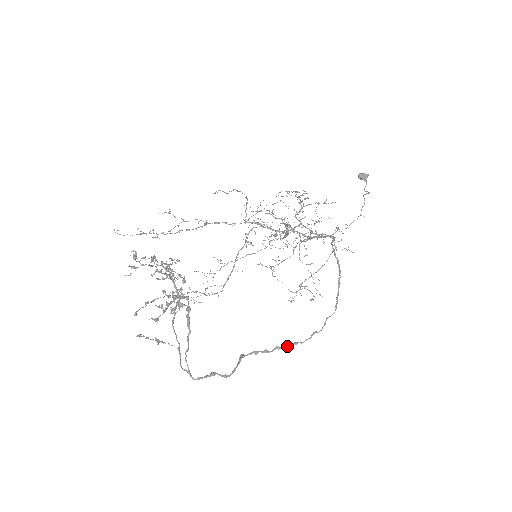
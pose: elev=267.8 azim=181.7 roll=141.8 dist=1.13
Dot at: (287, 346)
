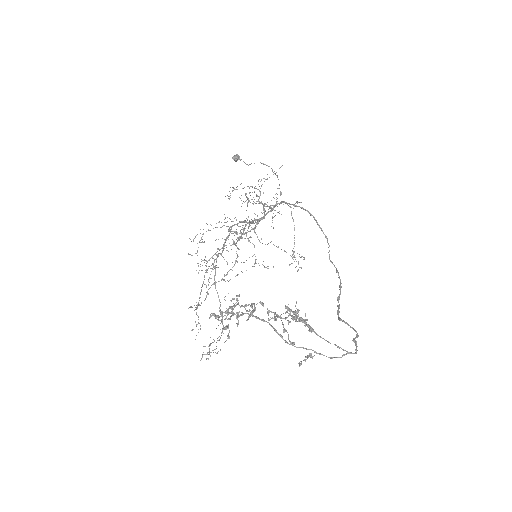
Dot at: (340, 293)
